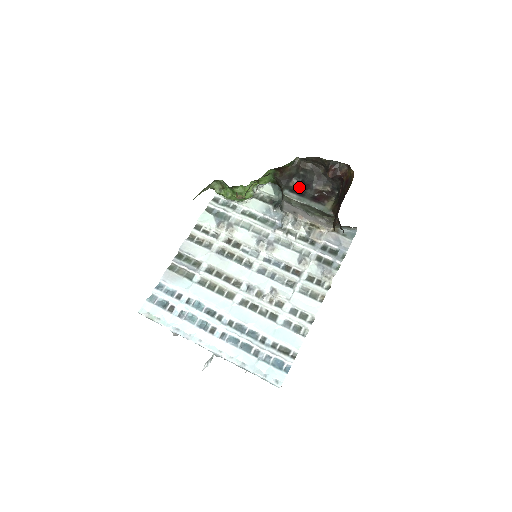
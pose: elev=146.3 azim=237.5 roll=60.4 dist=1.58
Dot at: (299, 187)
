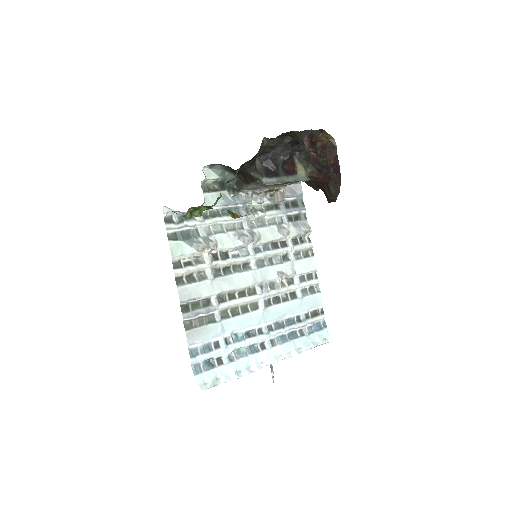
Dot at: (265, 165)
